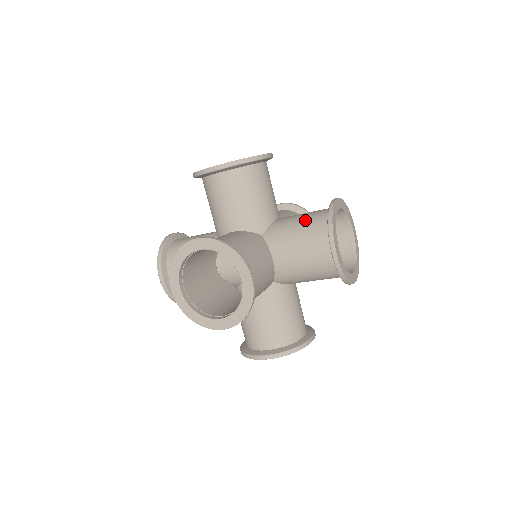
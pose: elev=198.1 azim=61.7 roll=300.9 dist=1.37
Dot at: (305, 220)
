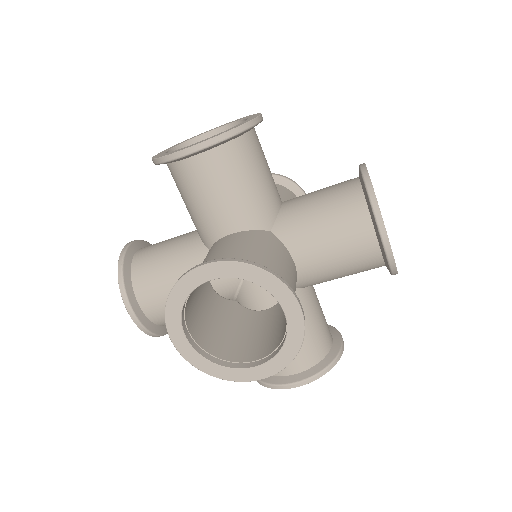
Dot at: occluded
